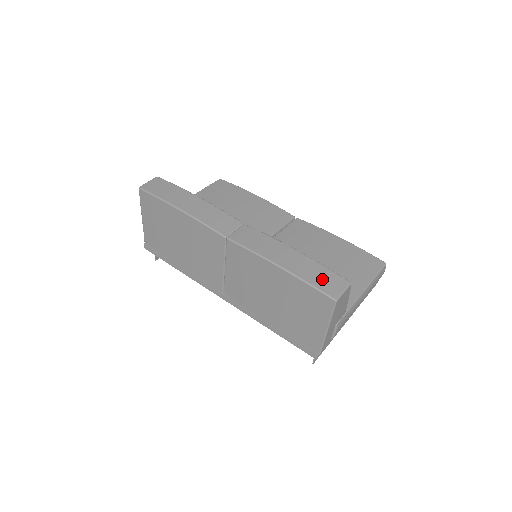
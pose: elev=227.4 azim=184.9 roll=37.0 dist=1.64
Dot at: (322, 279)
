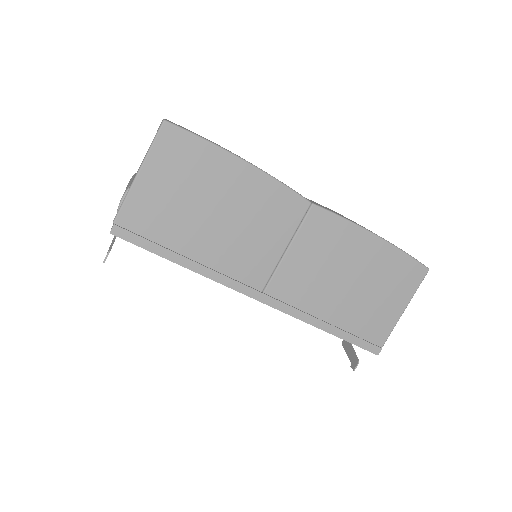
Dot at: occluded
